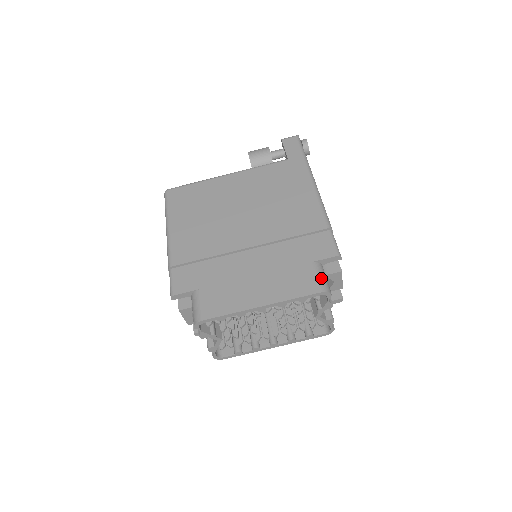
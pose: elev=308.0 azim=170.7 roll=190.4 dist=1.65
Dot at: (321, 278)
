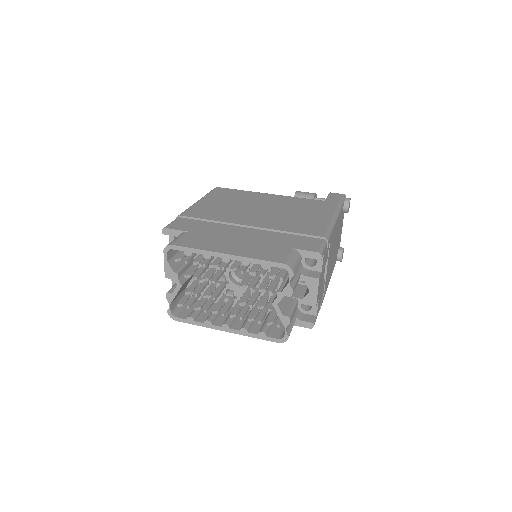
Dot at: (292, 258)
